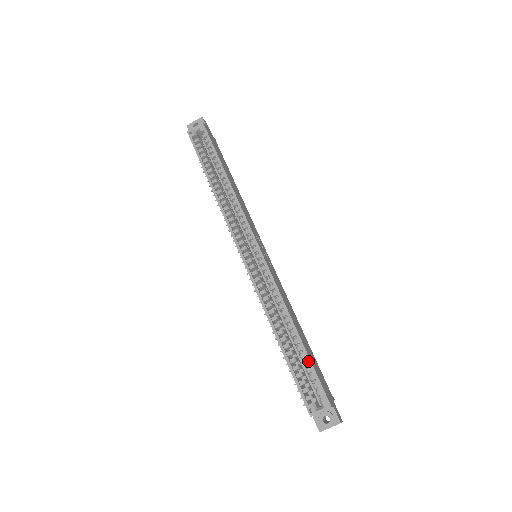
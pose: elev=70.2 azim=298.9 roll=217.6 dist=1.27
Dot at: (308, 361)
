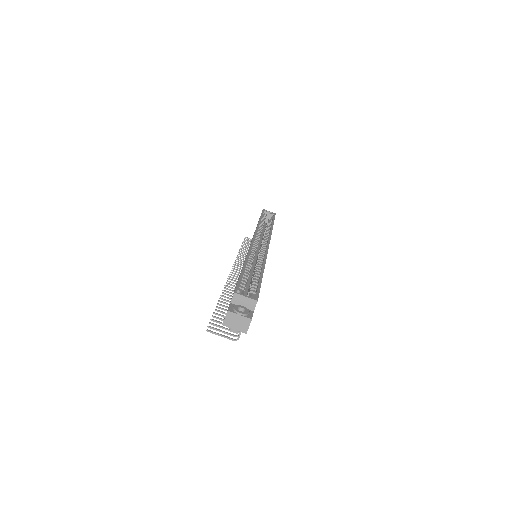
Dot at: (260, 280)
